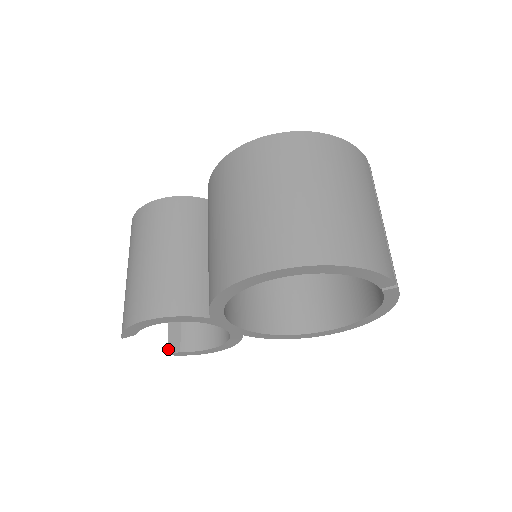
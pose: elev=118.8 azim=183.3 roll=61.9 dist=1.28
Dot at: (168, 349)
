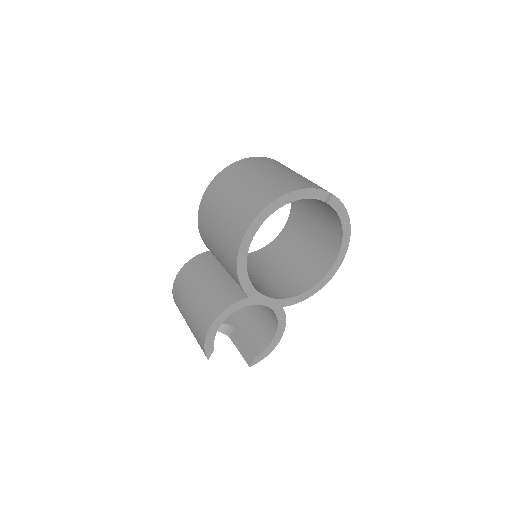
Dot at: (248, 363)
